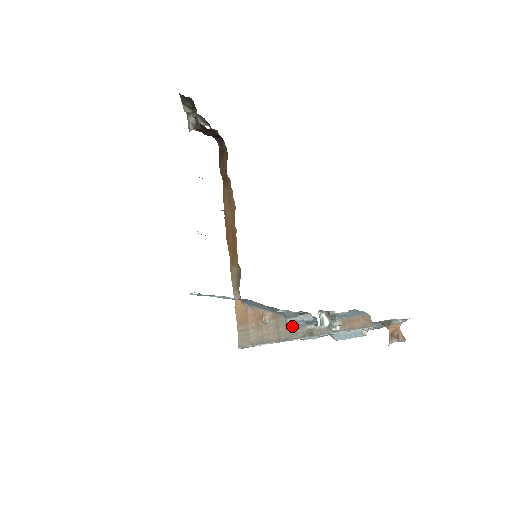
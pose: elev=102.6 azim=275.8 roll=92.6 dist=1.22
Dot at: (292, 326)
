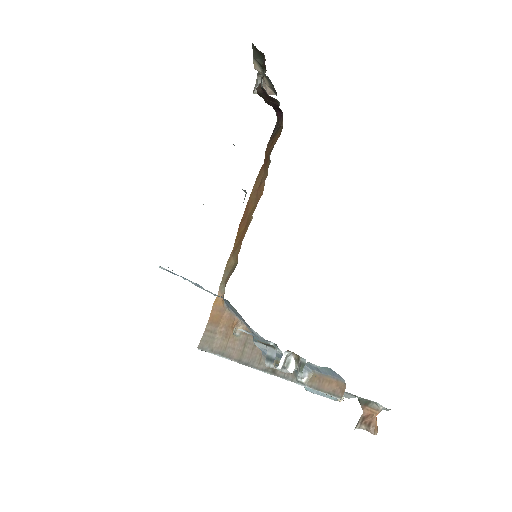
Dot at: (259, 352)
